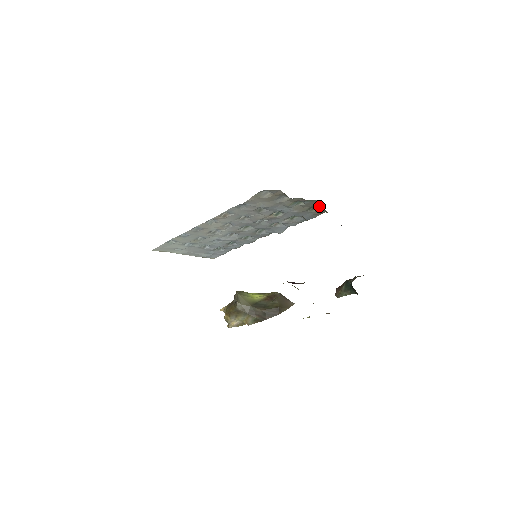
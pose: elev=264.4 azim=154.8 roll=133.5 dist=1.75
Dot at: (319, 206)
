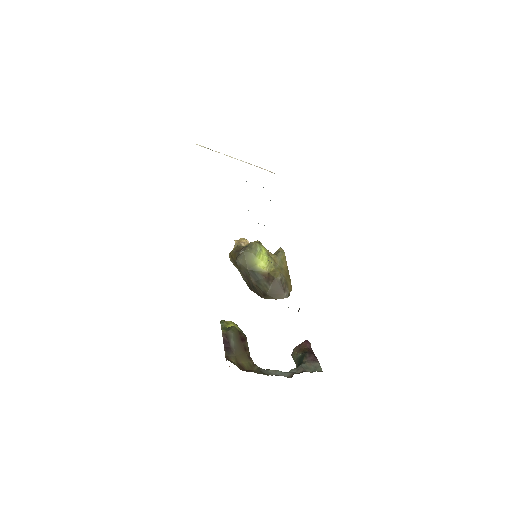
Dot at: occluded
